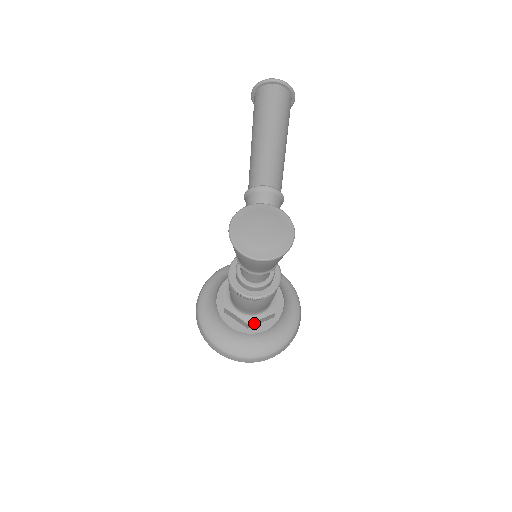
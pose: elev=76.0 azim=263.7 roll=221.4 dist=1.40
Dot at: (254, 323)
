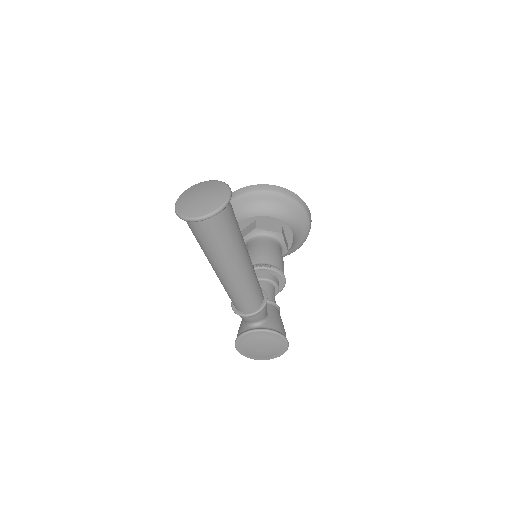
Dot at: occluded
